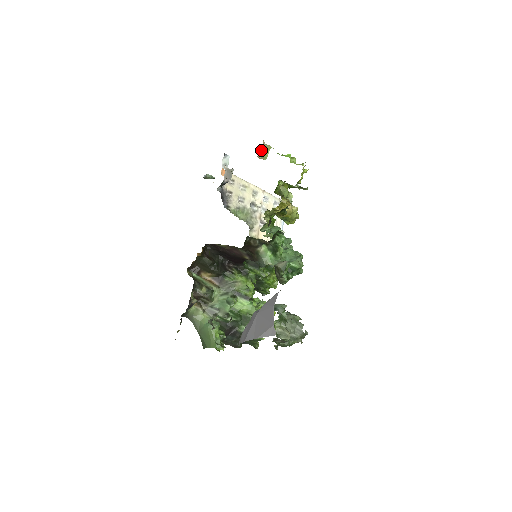
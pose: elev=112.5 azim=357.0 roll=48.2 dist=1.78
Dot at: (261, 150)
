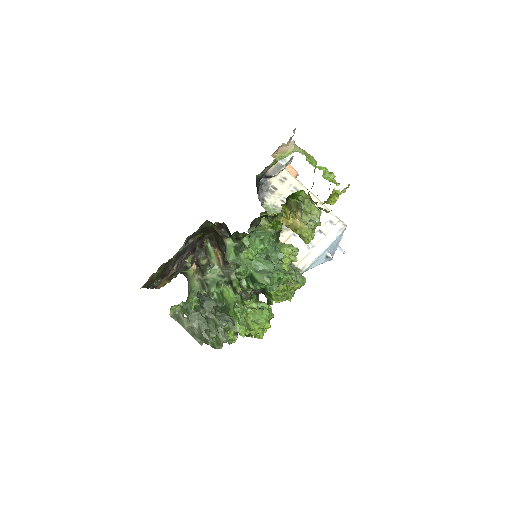
Dot at: (285, 150)
